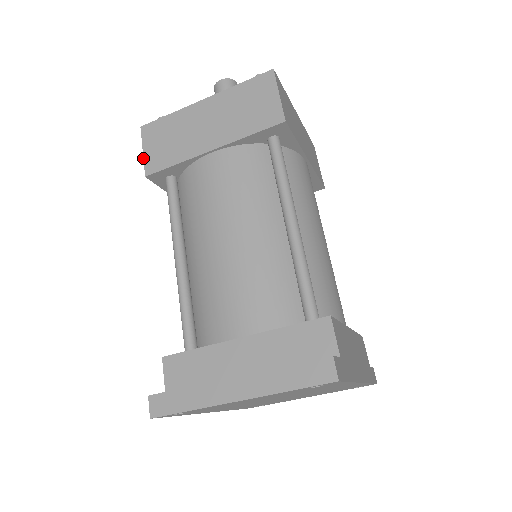
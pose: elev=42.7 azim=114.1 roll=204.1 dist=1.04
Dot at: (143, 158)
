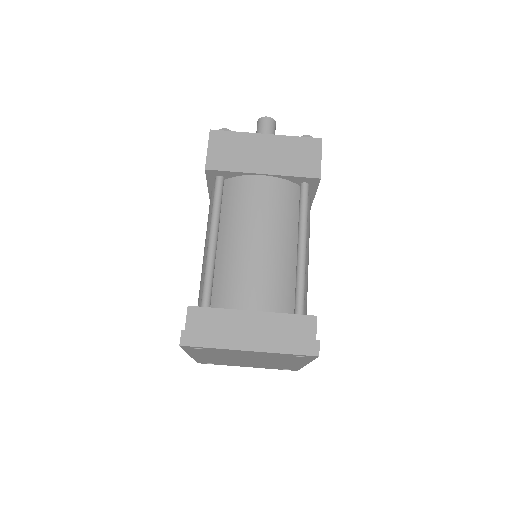
Dot at: occluded
